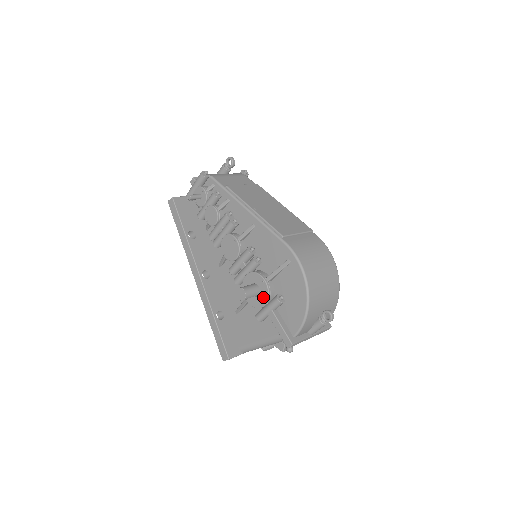
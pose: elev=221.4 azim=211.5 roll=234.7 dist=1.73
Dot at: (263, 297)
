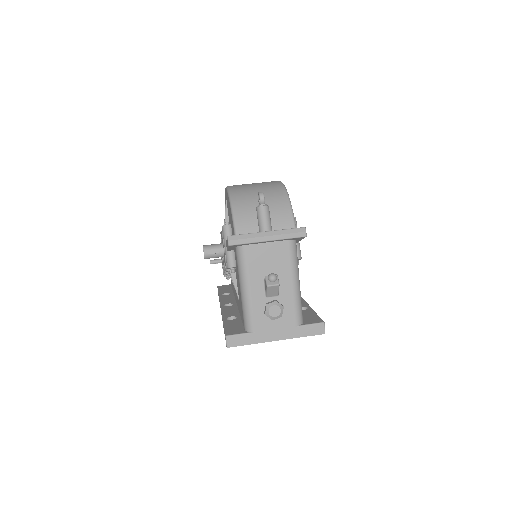
Dot at: occluded
